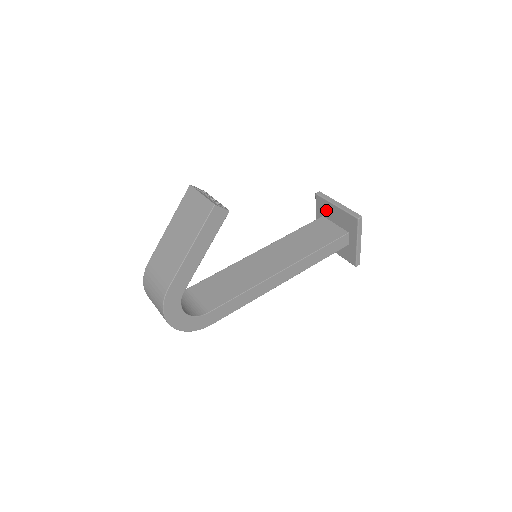
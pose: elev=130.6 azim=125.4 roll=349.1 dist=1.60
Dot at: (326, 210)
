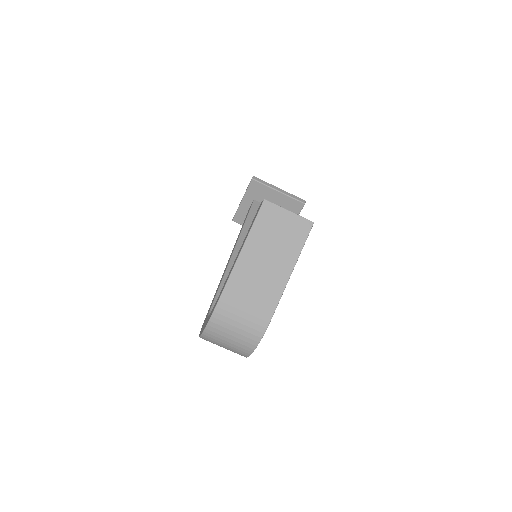
Dot at: (262, 195)
